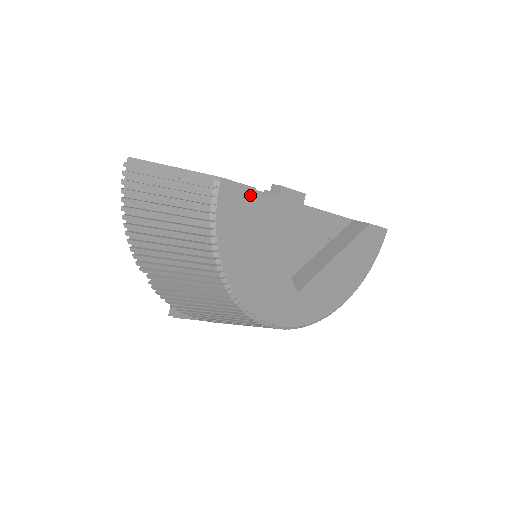
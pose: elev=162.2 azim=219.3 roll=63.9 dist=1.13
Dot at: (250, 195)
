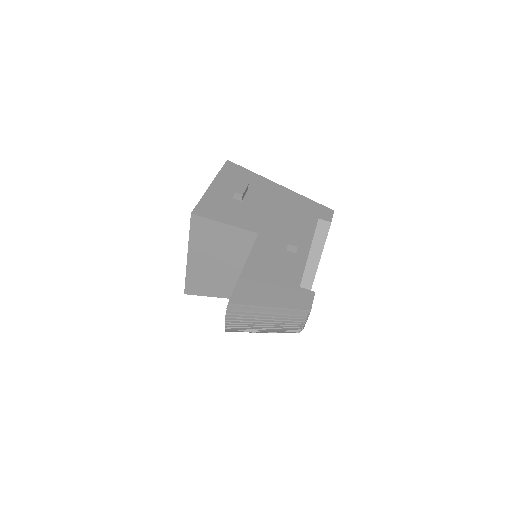
Dot at: occluded
